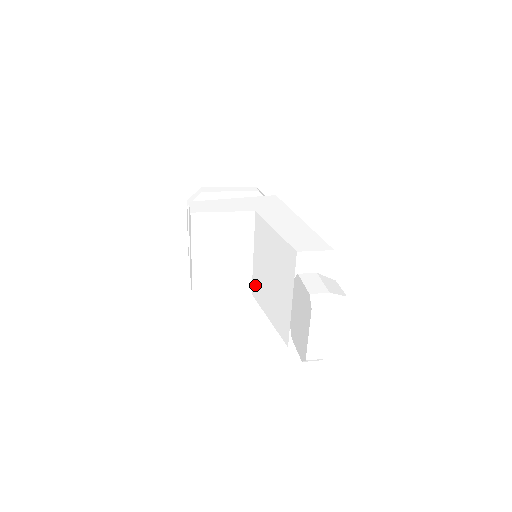
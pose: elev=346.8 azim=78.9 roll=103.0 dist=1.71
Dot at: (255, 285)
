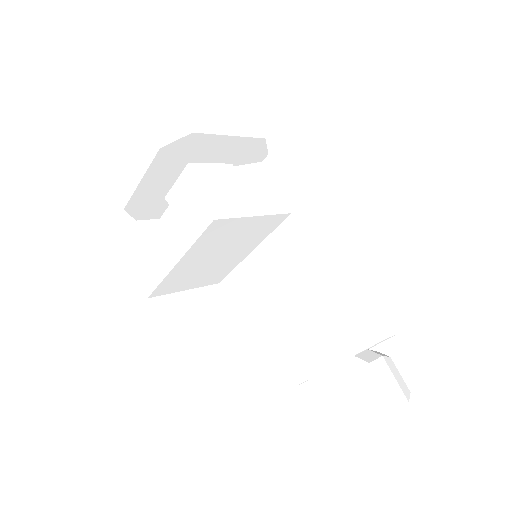
Dot at: (236, 284)
